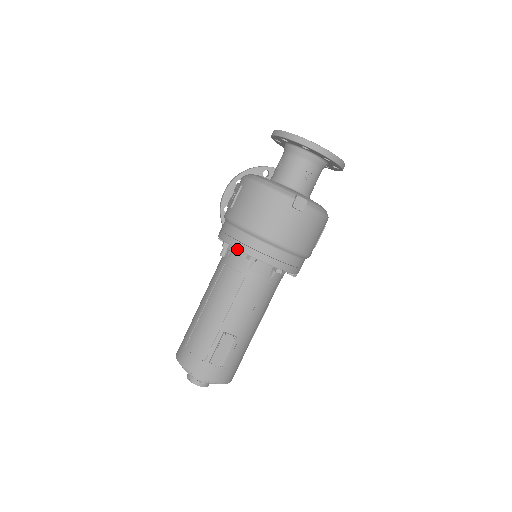
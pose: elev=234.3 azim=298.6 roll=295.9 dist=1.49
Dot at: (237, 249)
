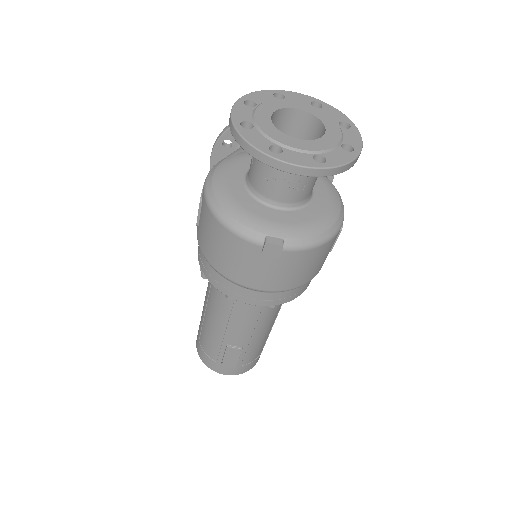
Dot at: occluded
